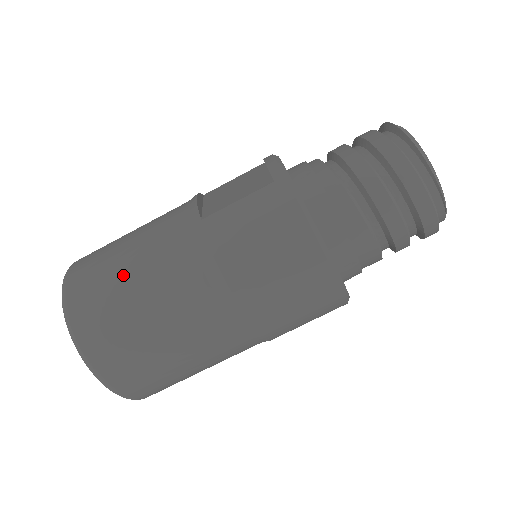
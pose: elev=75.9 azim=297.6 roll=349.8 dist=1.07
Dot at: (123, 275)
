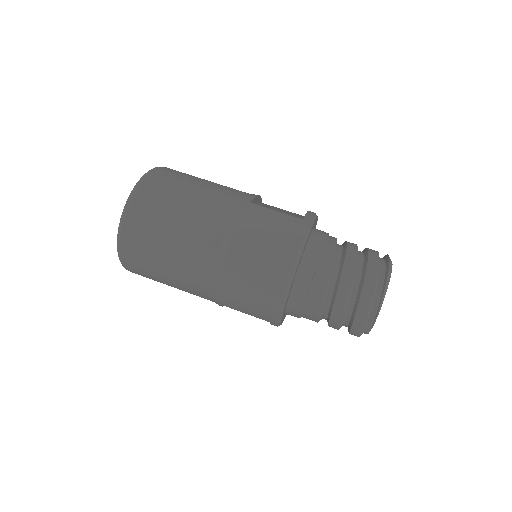
Dot at: (187, 190)
